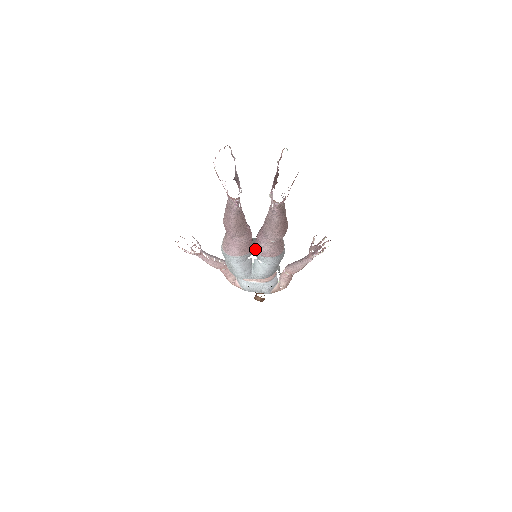
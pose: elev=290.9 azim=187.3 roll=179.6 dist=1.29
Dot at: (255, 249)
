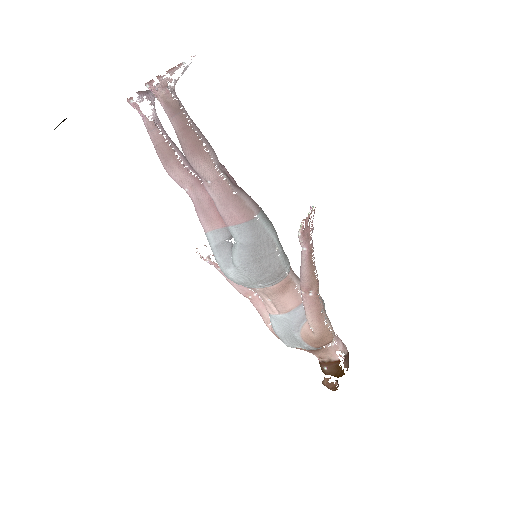
Dot at: occluded
